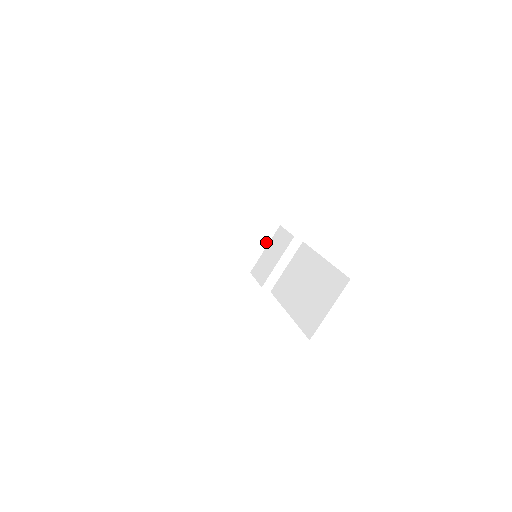
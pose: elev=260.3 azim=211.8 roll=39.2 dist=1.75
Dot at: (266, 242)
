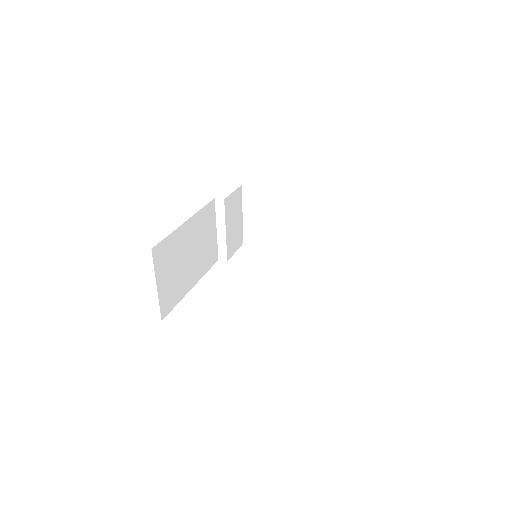
Dot at: occluded
